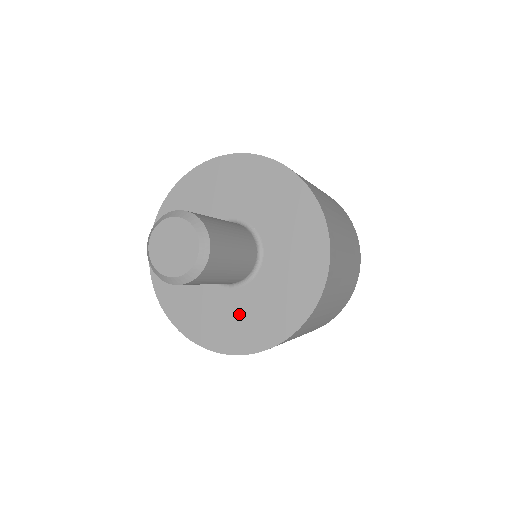
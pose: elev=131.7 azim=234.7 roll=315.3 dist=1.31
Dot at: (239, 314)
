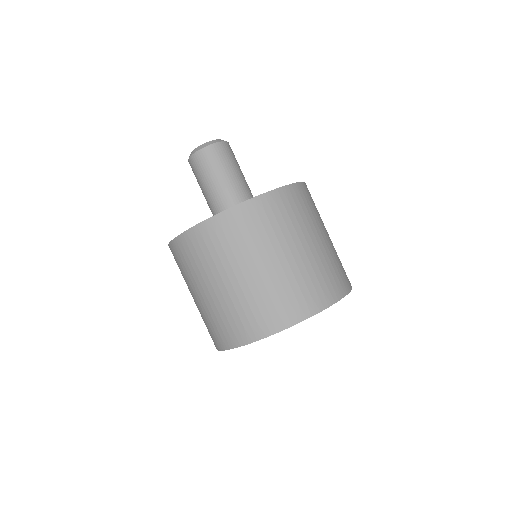
Dot at: occluded
